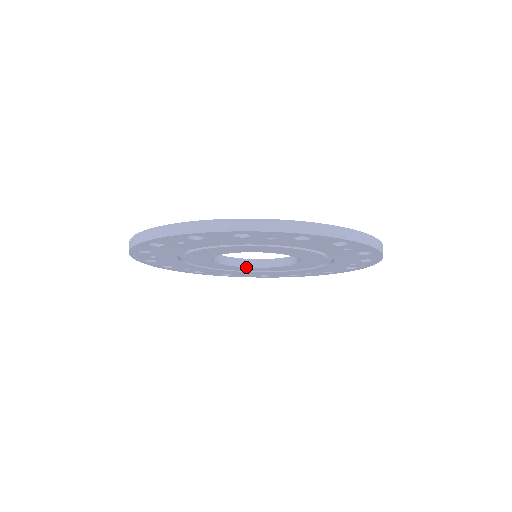
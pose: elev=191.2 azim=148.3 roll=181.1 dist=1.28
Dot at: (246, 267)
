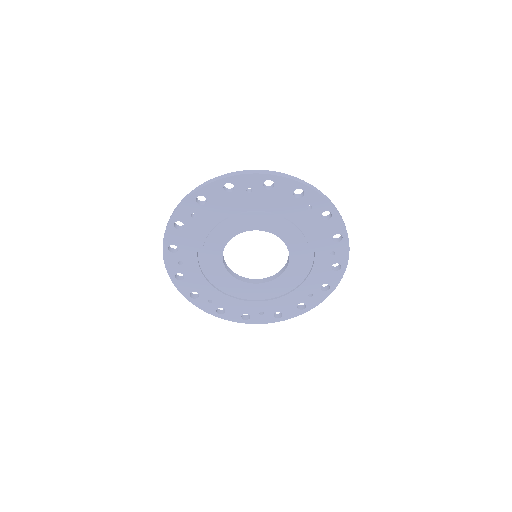
Dot at: (278, 277)
